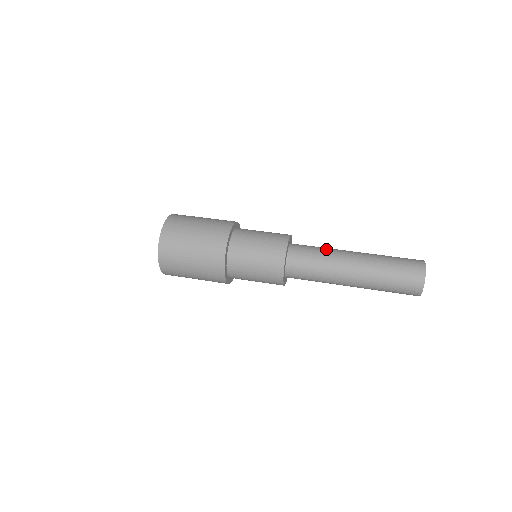
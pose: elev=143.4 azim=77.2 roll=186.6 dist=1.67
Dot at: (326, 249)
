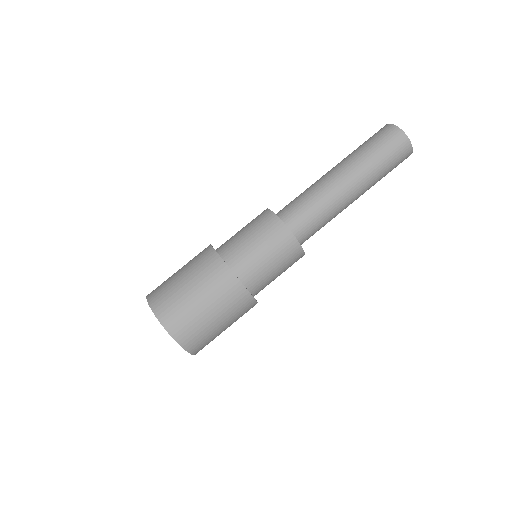
Dot at: (328, 213)
